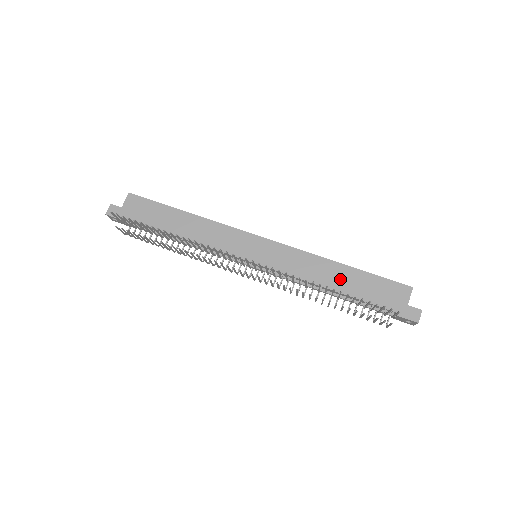
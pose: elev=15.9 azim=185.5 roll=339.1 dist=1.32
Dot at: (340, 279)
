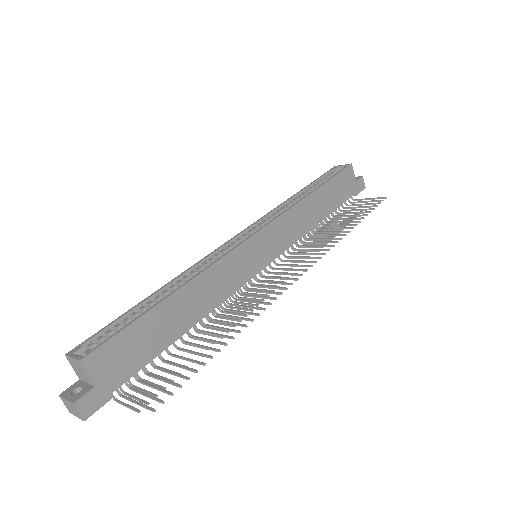
Dot at: (320, 206)
